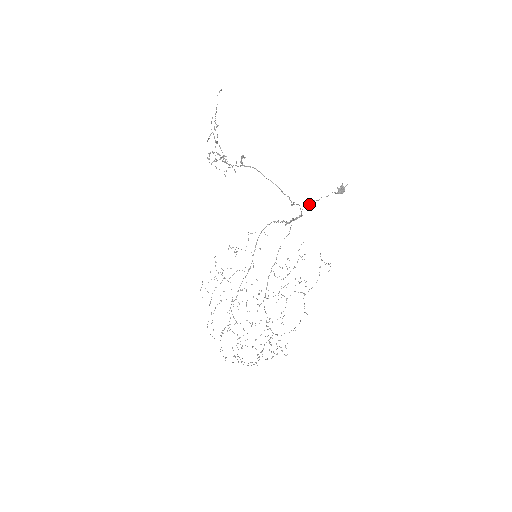
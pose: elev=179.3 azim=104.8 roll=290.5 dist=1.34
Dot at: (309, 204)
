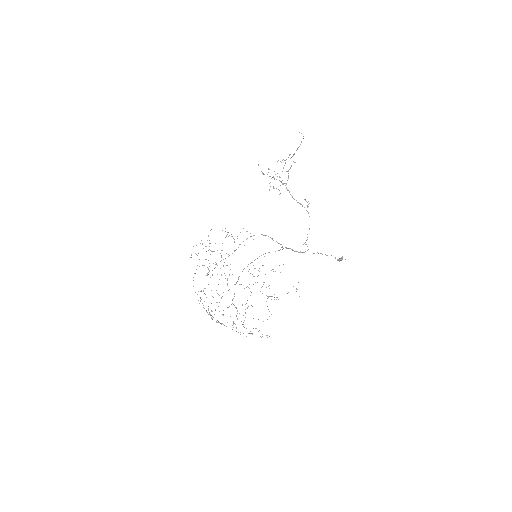
Dot at: occluded
